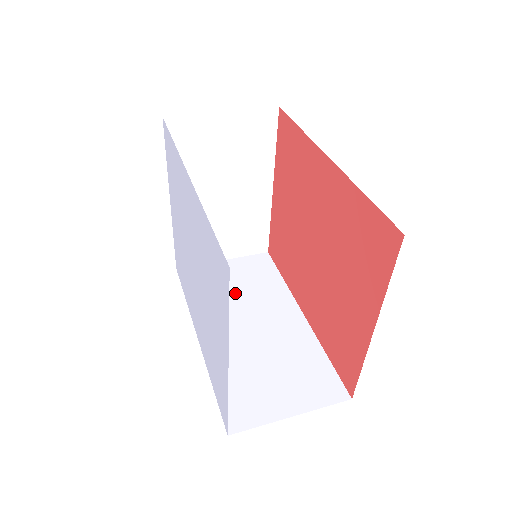
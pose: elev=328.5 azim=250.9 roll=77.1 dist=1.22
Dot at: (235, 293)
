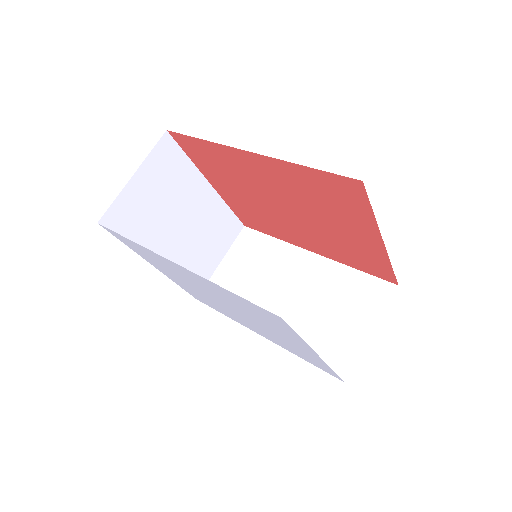
Dot at: (254, 280)
